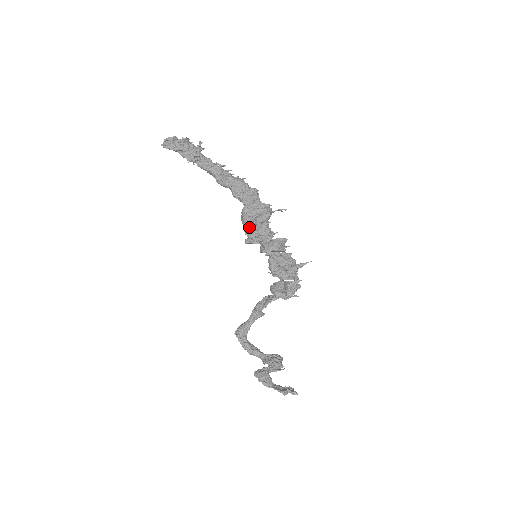
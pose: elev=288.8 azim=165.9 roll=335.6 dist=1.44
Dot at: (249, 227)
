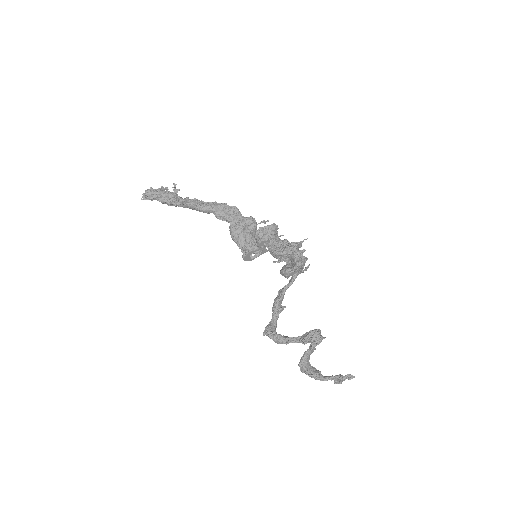
Dot at: (241, 239)
